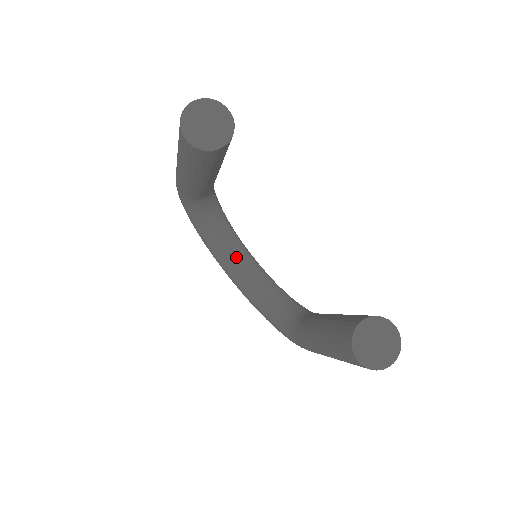
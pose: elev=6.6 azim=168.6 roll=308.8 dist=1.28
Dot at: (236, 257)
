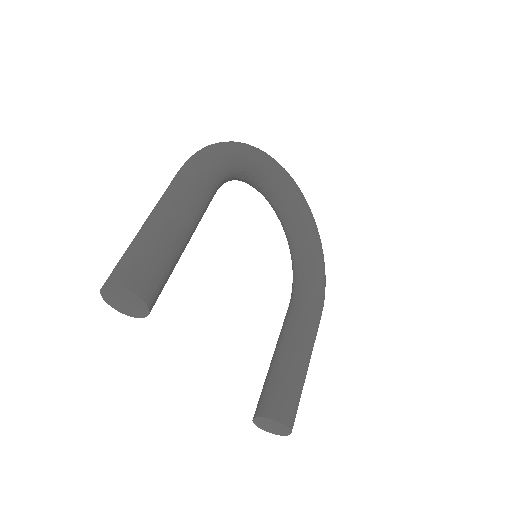
Dot at: (271, 197)
